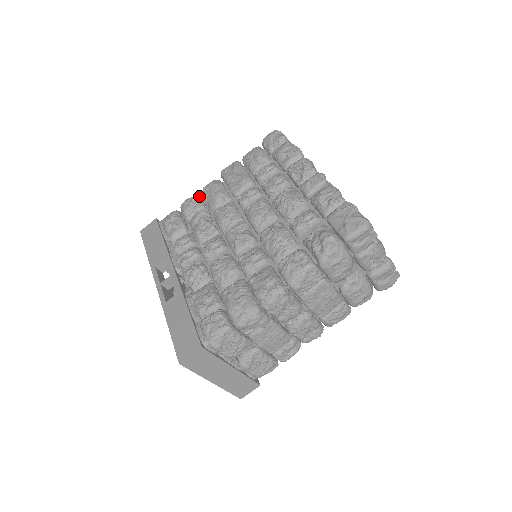
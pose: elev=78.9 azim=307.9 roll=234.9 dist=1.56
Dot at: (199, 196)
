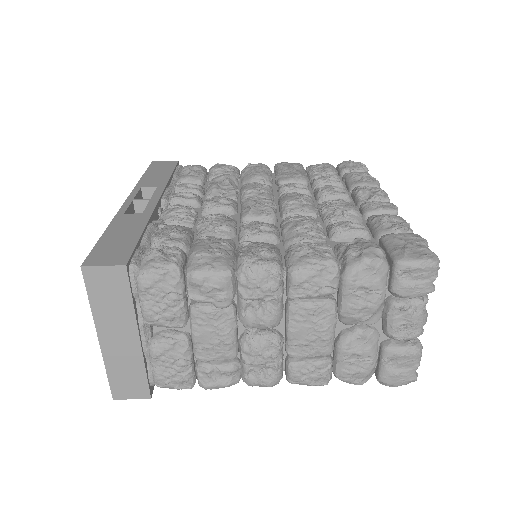
Dot at: (238, 169)
